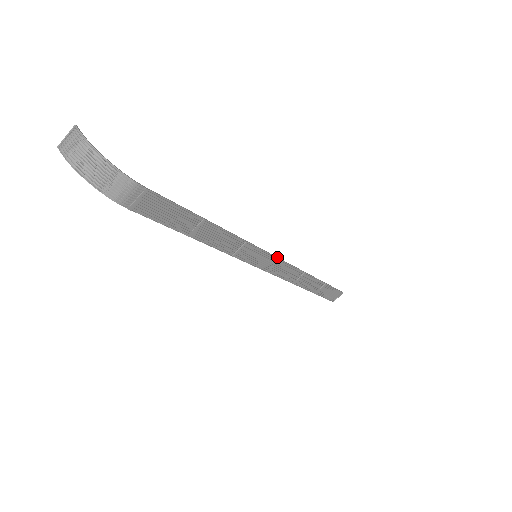
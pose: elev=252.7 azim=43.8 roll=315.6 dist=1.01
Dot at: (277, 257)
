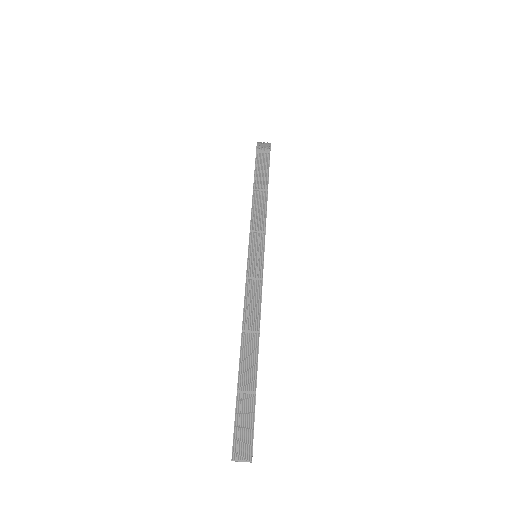
Dot at: occluded
